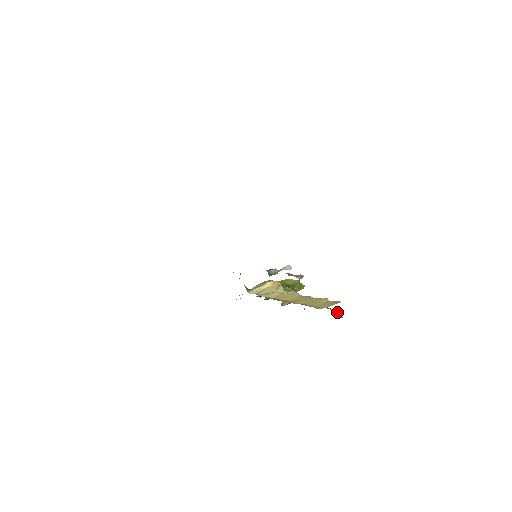
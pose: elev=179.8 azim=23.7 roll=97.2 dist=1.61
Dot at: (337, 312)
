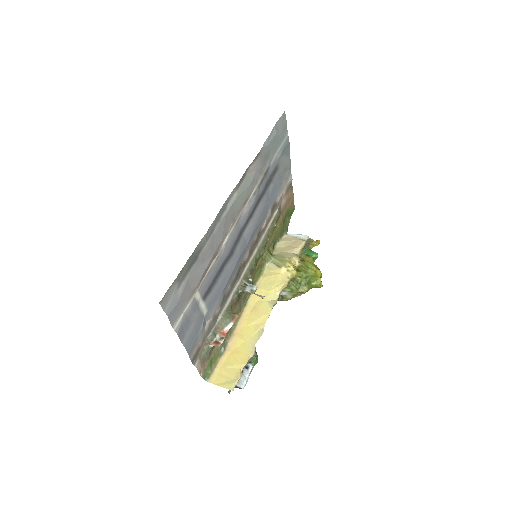
Dot at: (239, 383)
